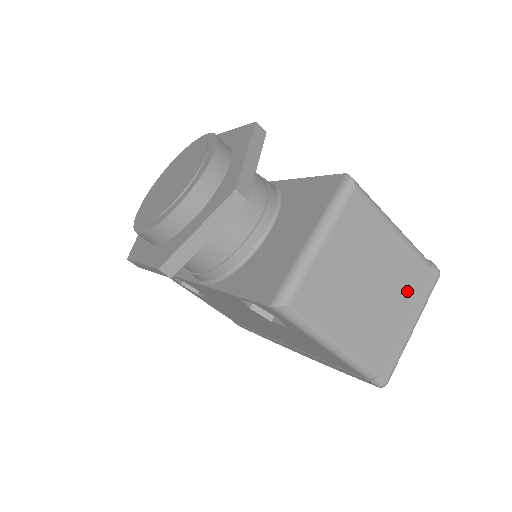
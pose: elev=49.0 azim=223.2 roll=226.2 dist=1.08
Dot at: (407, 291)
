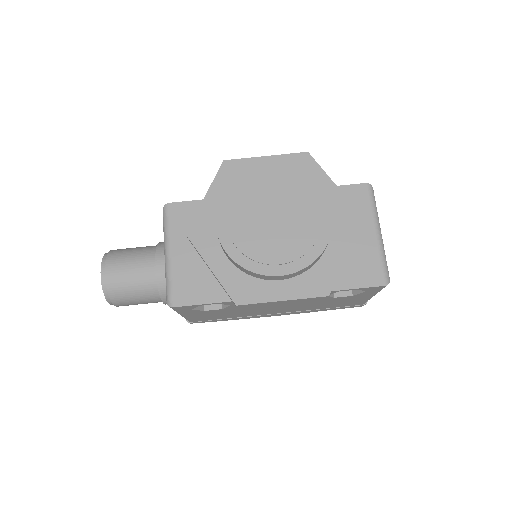
Dot at: occluded
